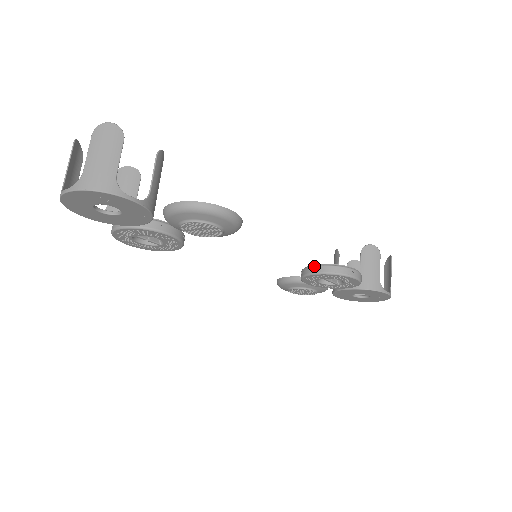
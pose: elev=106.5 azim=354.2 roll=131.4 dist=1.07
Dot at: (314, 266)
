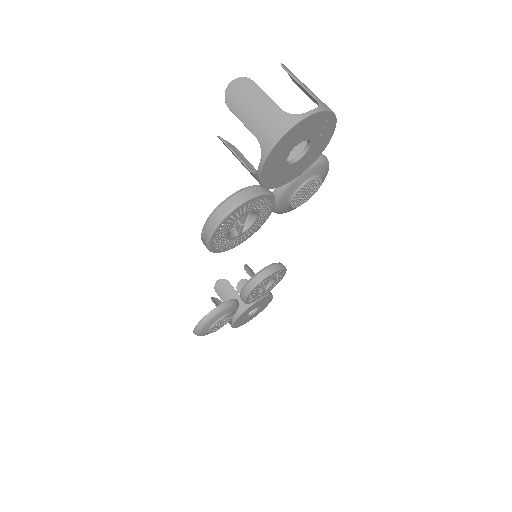
Dot at: (268, 267)
